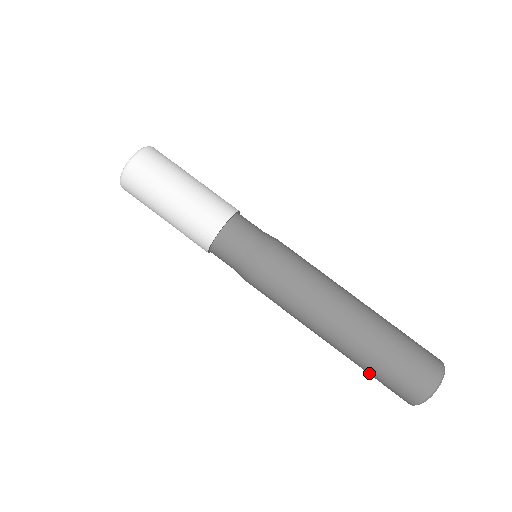
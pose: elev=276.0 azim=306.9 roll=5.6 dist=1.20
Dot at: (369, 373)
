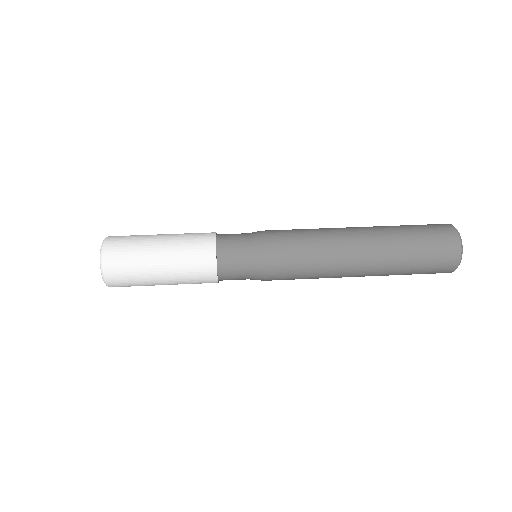
Dot at: (412, 250)
